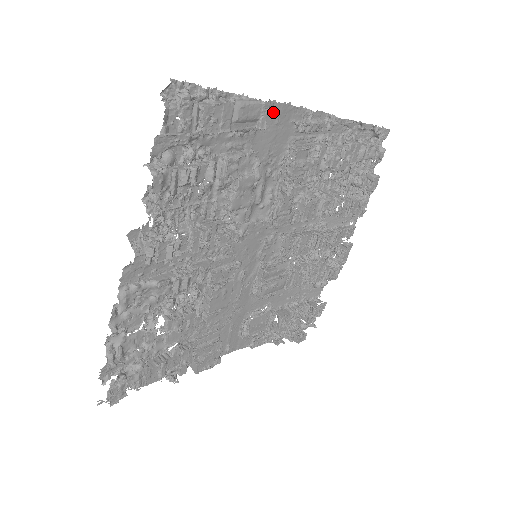
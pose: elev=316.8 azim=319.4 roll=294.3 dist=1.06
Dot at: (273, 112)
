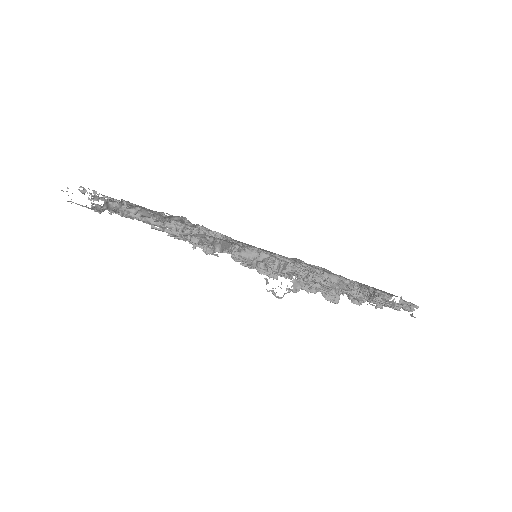
Dot at: occluded
